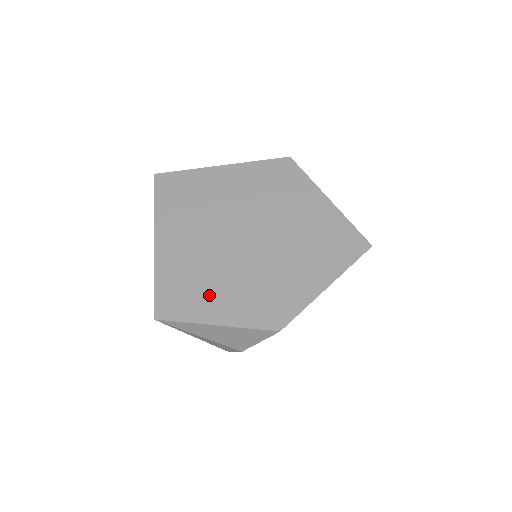
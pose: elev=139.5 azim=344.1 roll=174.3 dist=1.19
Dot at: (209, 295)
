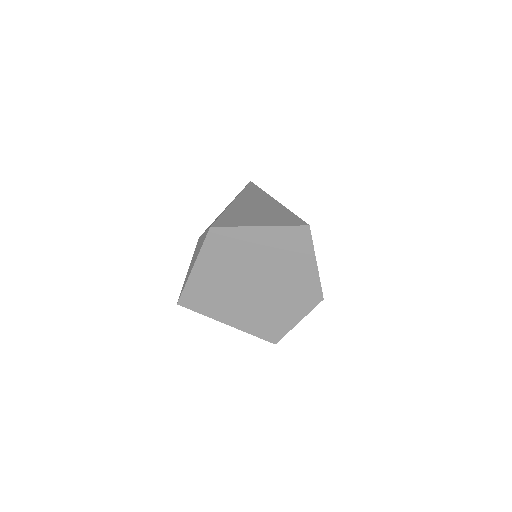
Dot at: (279, 318)
